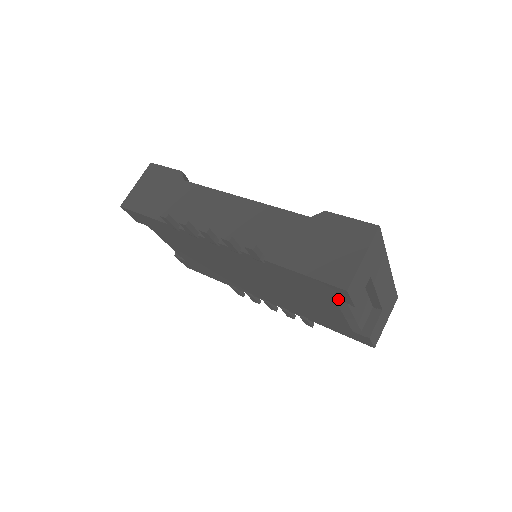
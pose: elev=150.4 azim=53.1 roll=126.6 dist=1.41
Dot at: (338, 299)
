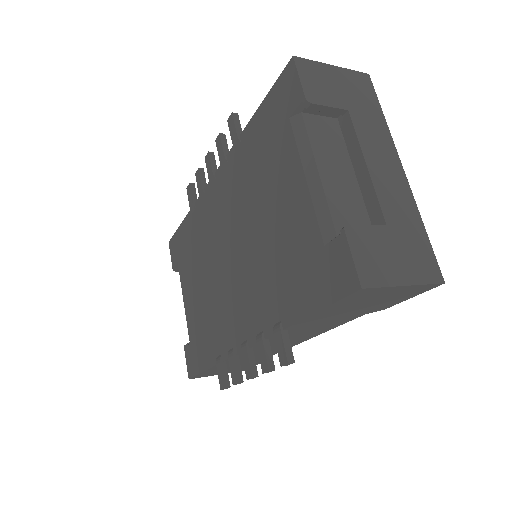
Dot at: (292, 111)
